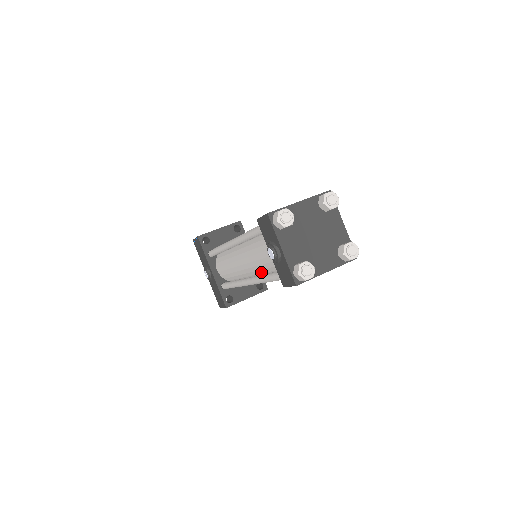
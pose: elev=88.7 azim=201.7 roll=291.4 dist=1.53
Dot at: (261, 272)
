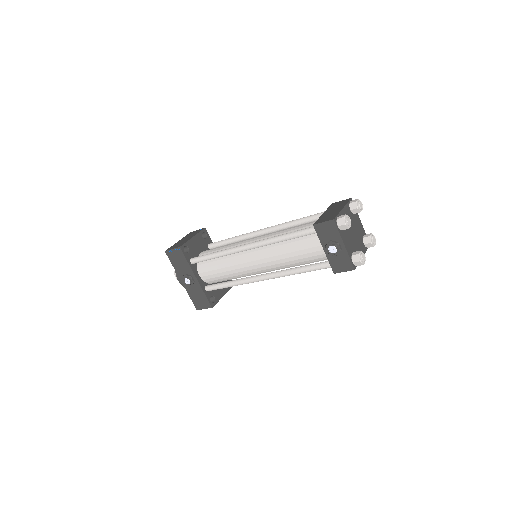
Dot at: (281, 267)
